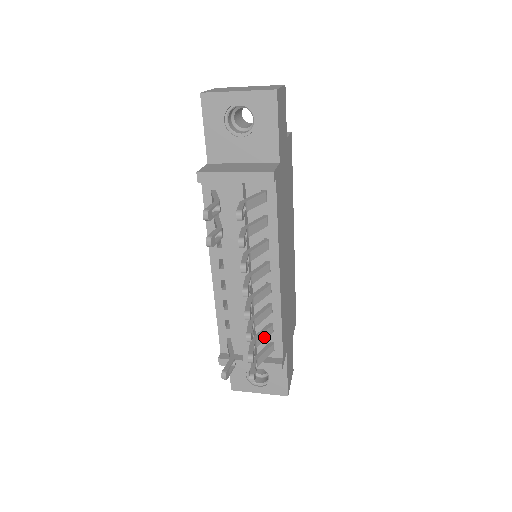
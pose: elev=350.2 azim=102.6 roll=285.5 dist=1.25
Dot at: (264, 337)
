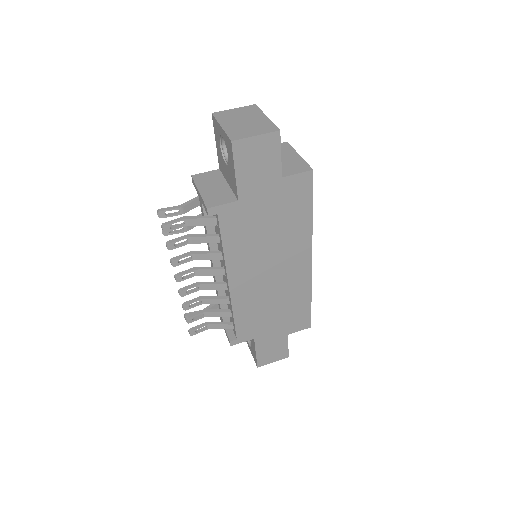
Dot at: (218, 315)
